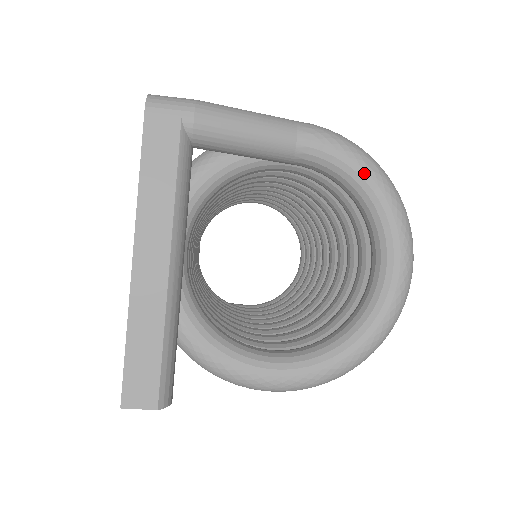
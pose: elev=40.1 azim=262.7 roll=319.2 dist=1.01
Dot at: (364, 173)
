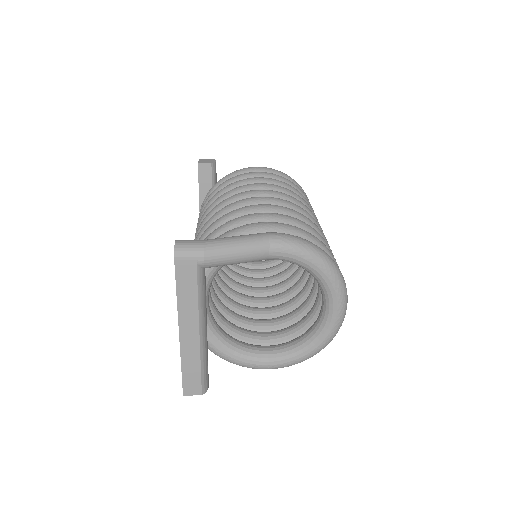
Dot at: (314, 266)
